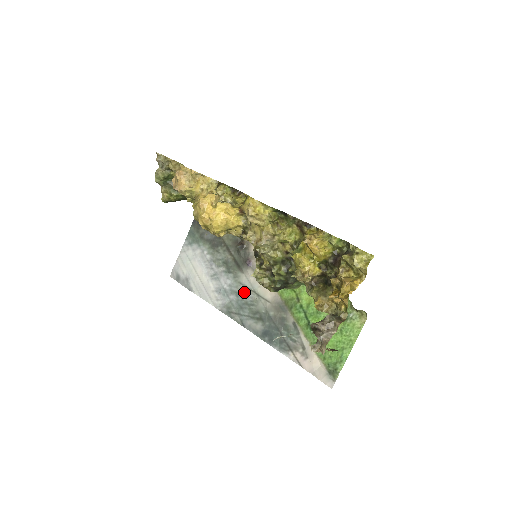
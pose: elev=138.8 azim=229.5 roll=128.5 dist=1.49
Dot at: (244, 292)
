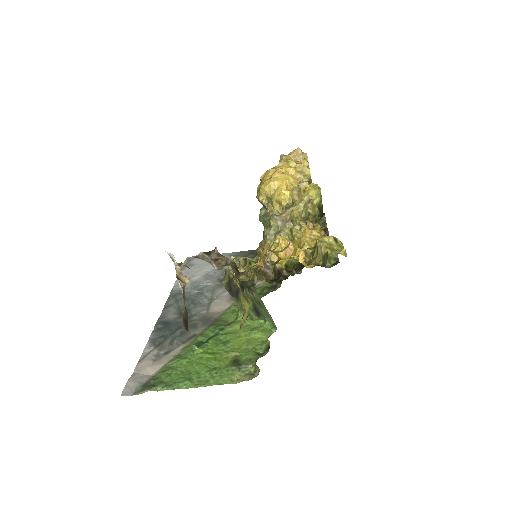
Dot at: (206, 295)
